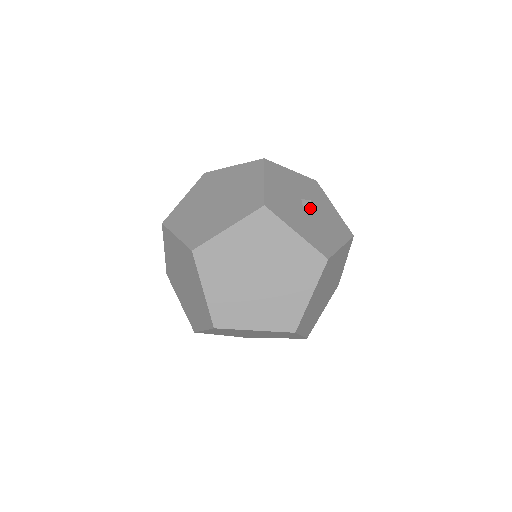
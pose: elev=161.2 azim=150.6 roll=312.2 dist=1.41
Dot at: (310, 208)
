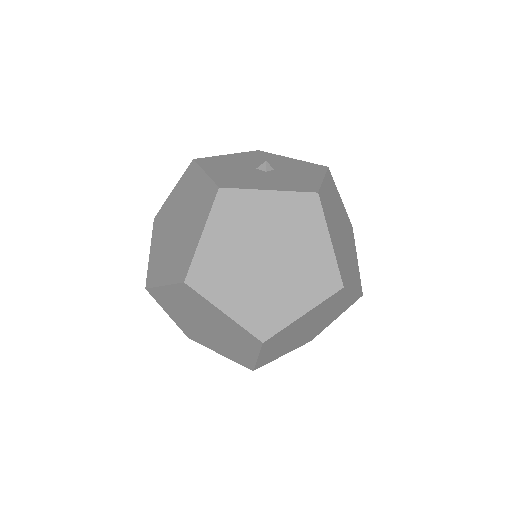
Dot at: (265, 169)
